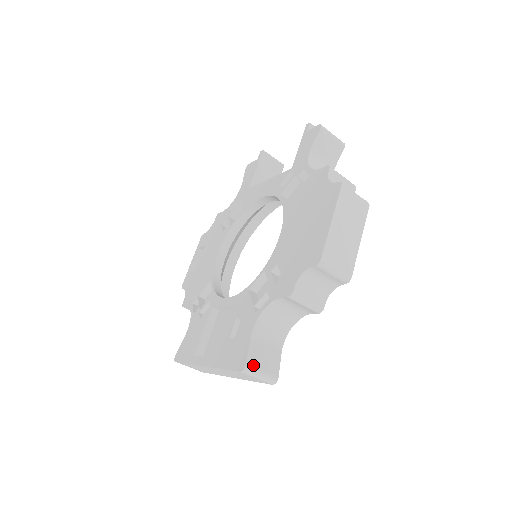
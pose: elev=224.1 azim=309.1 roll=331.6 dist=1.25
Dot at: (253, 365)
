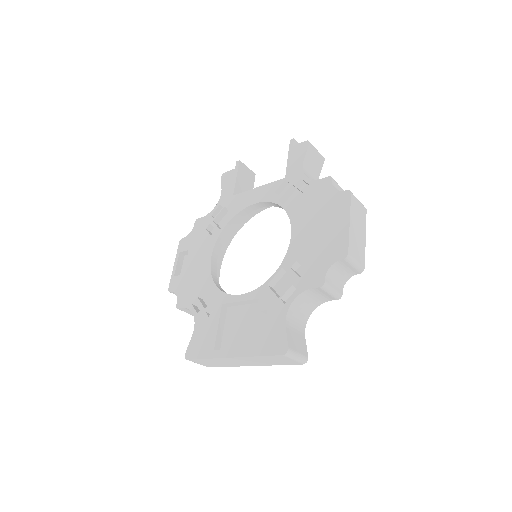
Dot at: (292, 348)
